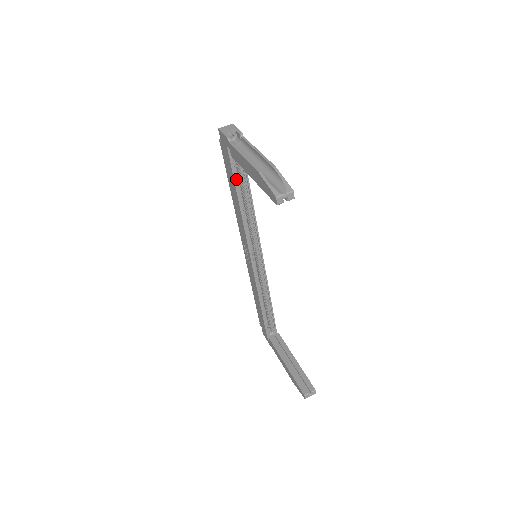
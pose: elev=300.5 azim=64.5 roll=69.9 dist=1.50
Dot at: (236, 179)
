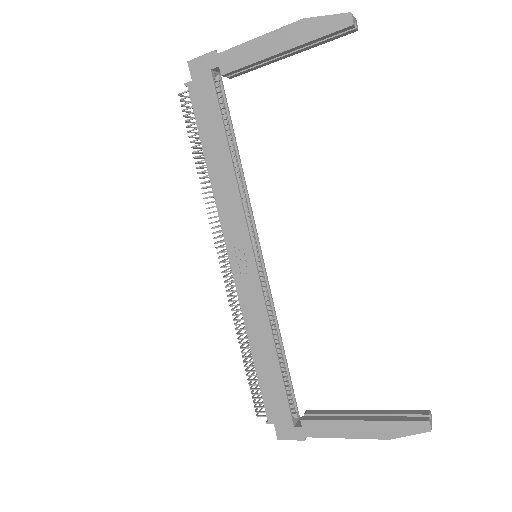
Dot at: (222, 122)
